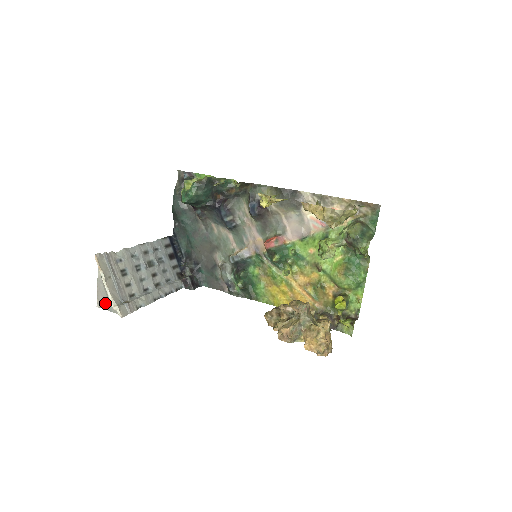
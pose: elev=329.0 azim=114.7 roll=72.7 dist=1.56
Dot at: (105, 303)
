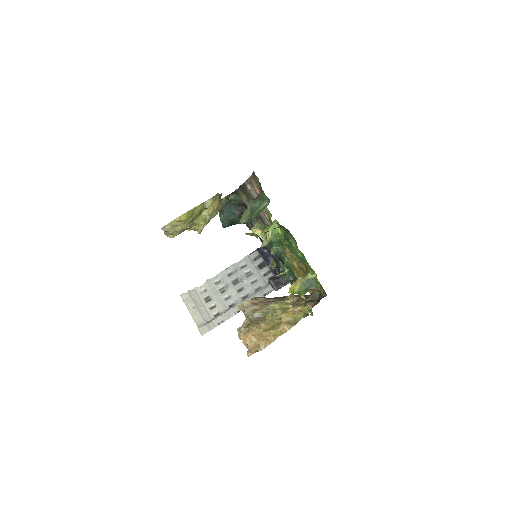
Dot at: occluded
